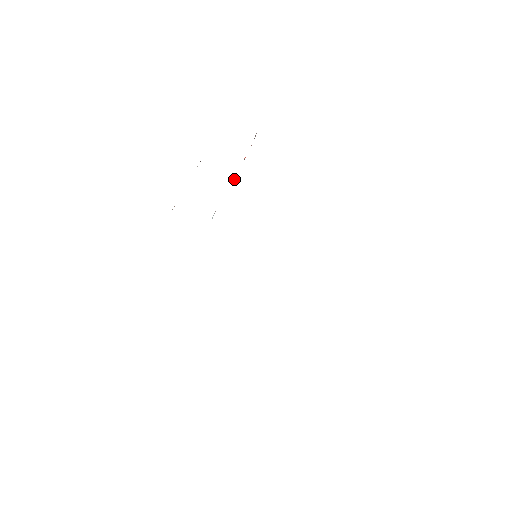
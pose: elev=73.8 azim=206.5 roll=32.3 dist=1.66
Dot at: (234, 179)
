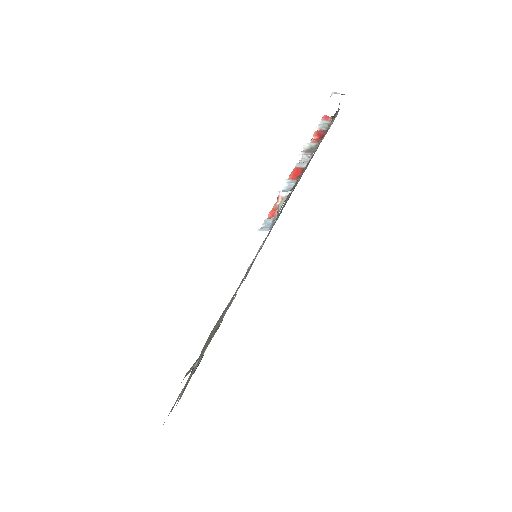
Dot at: (300, 161)
